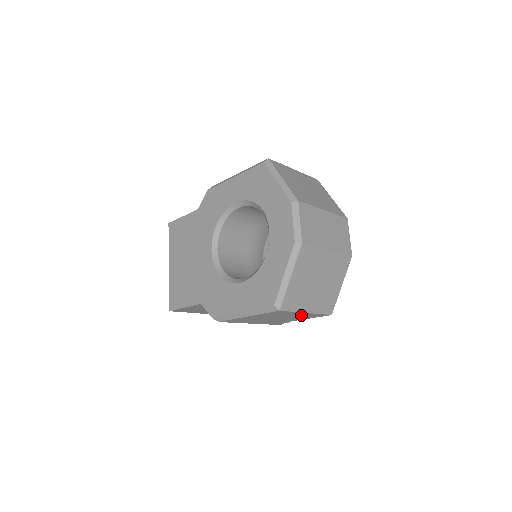
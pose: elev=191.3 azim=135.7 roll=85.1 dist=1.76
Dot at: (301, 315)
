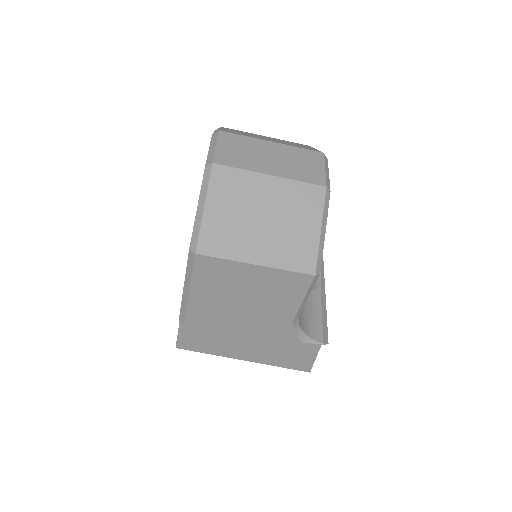
Dot at: (264, 280)
